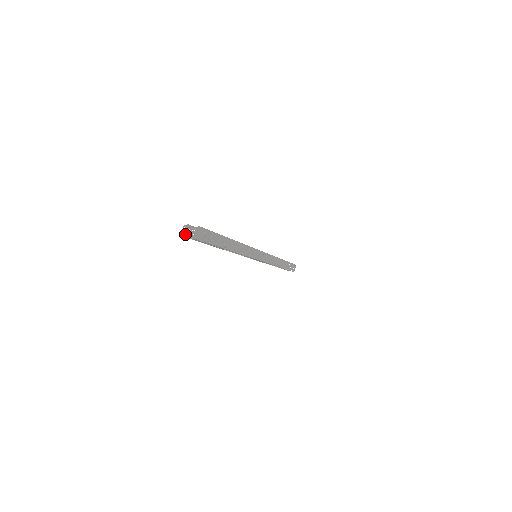
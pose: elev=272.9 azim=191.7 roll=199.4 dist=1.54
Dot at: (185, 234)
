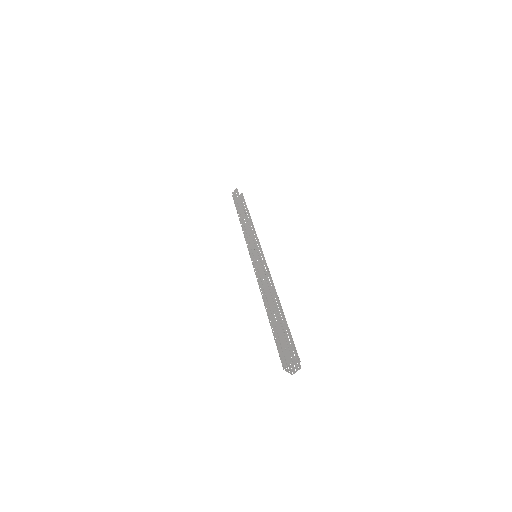
Dot at: (284, 362)
